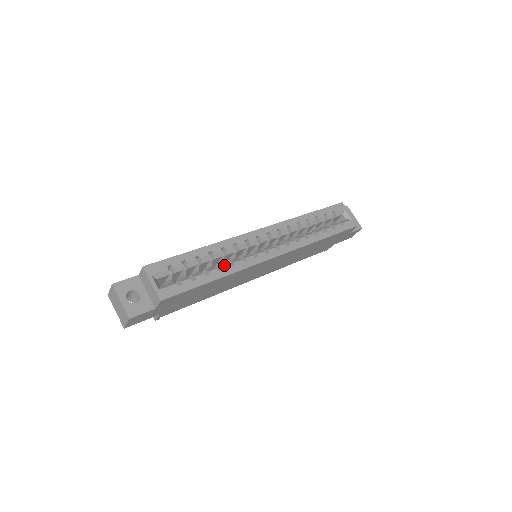
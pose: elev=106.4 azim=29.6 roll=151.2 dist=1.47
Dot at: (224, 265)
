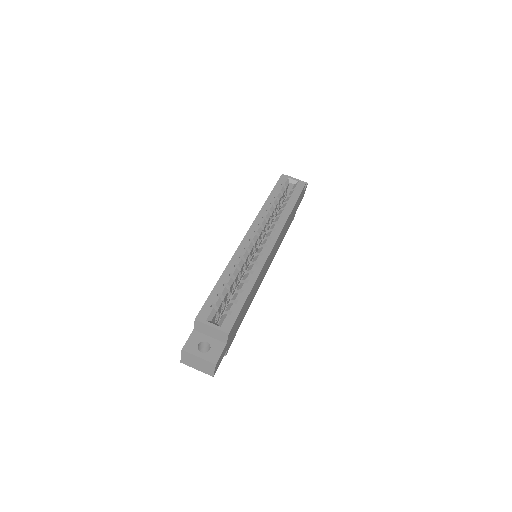
Dot at: (247, 276)
